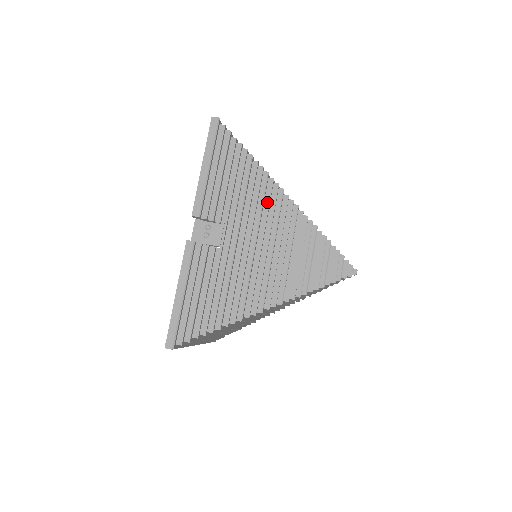
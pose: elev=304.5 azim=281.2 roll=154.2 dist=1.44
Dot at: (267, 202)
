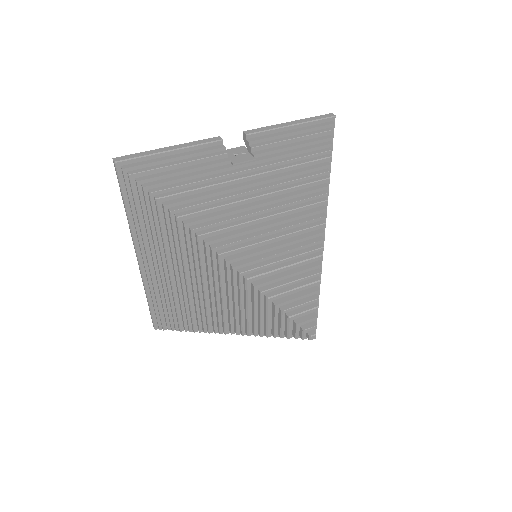
Dot at: (304, 190)
